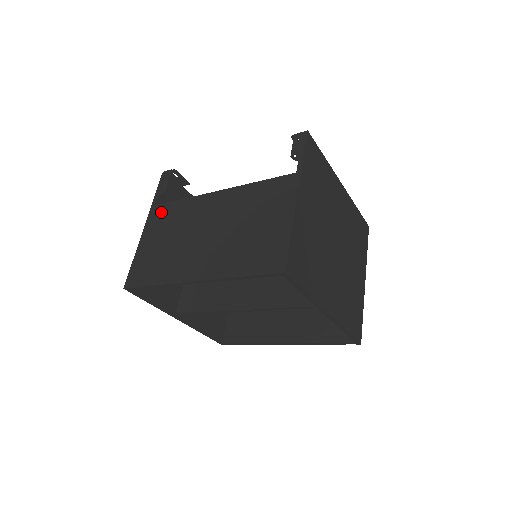
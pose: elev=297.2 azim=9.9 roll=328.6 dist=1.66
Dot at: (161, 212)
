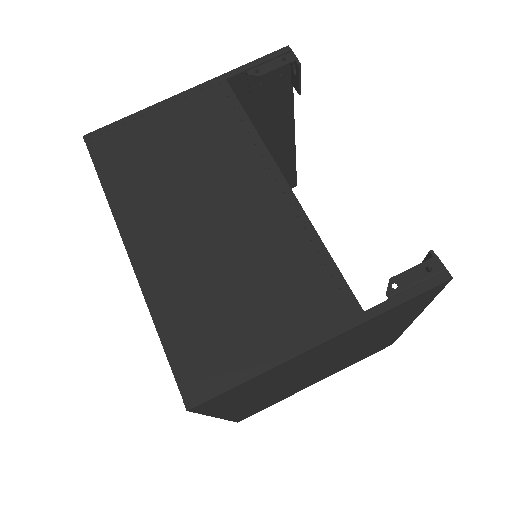
Dot at: (219, 101)
